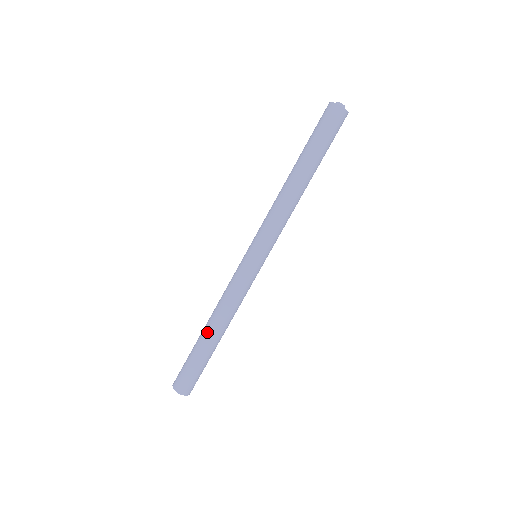
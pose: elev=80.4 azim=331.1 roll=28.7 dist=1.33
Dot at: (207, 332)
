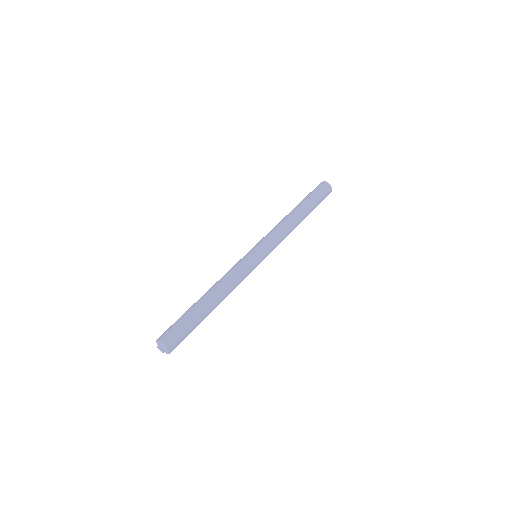
Dot at: (205, 298)
